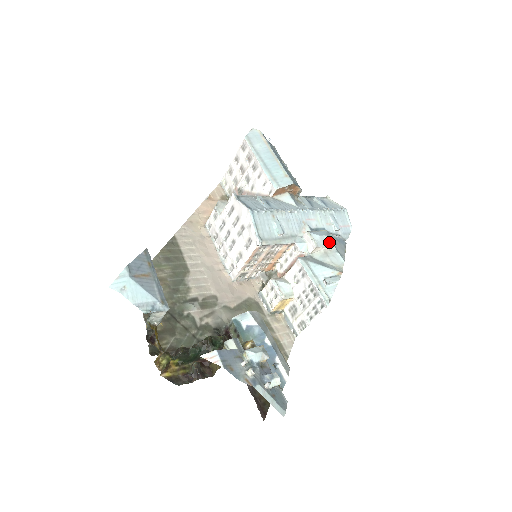
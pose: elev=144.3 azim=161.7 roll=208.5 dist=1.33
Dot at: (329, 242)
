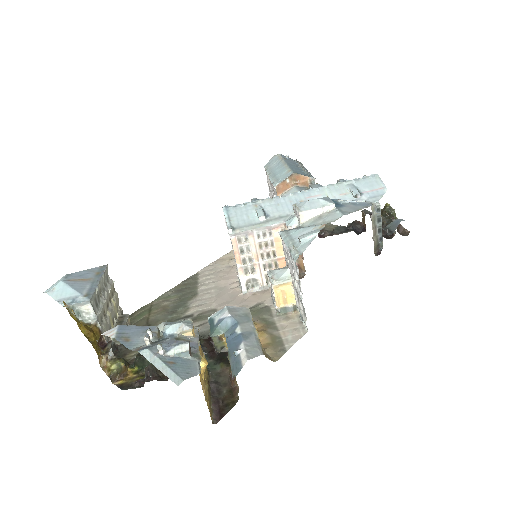
Dot at: (322, 204)
